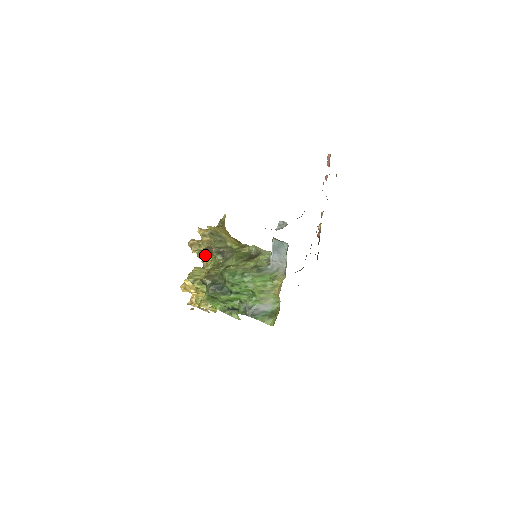
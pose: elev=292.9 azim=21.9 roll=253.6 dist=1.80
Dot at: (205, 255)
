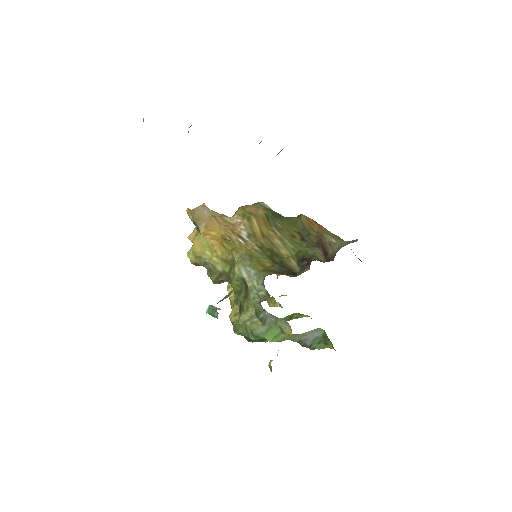
Dot at: occluded
